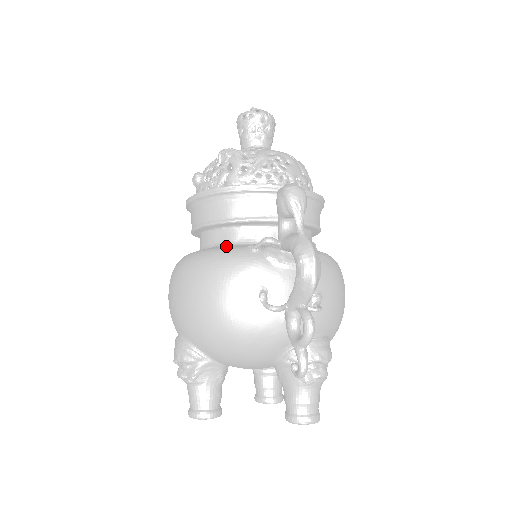
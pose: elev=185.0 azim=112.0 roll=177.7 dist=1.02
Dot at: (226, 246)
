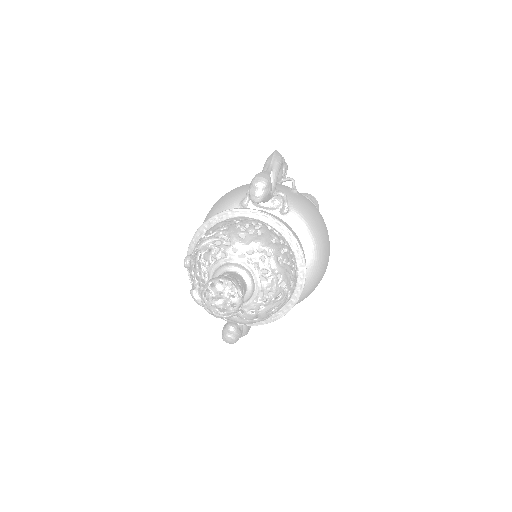
Dot at: occluded
